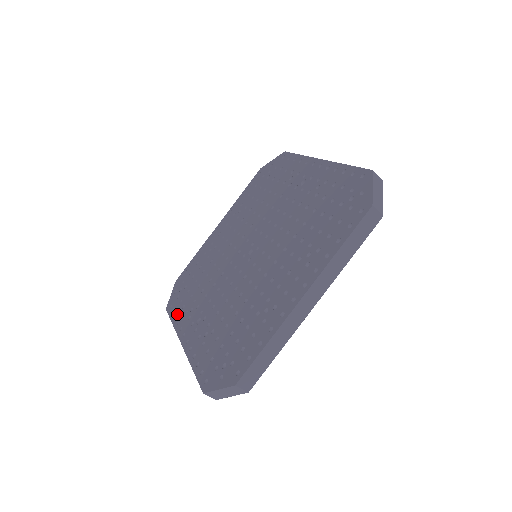
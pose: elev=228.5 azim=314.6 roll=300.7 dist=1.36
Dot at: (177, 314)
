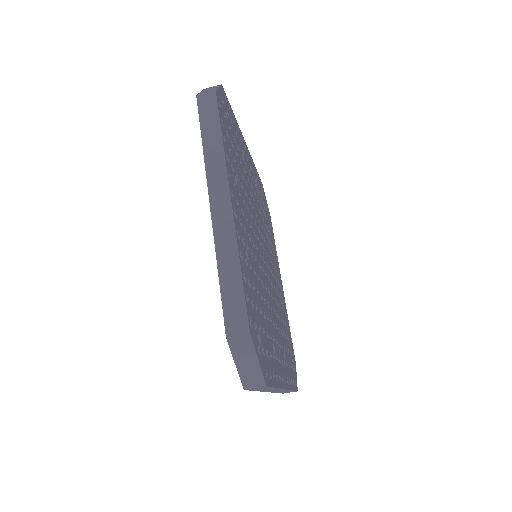
Dot at: occluded
